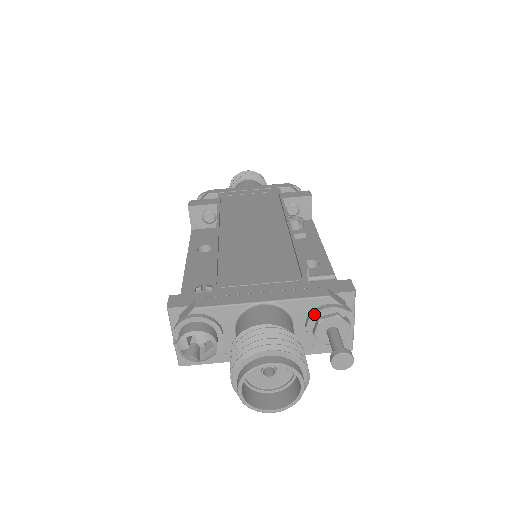
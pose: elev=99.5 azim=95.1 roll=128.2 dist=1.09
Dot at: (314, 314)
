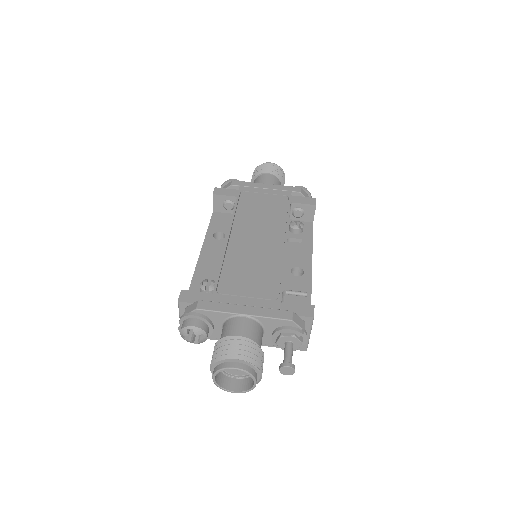
Dot at: (278, 331)
